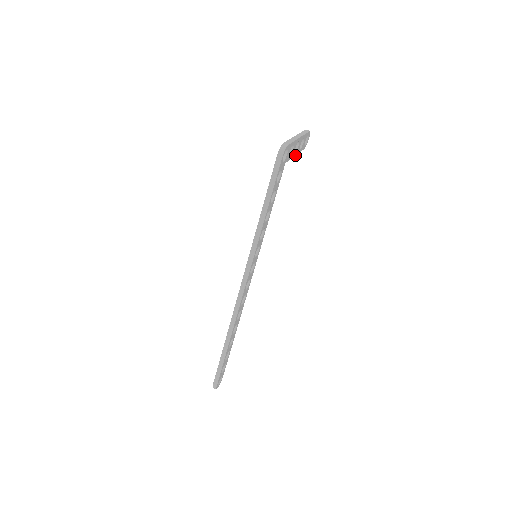
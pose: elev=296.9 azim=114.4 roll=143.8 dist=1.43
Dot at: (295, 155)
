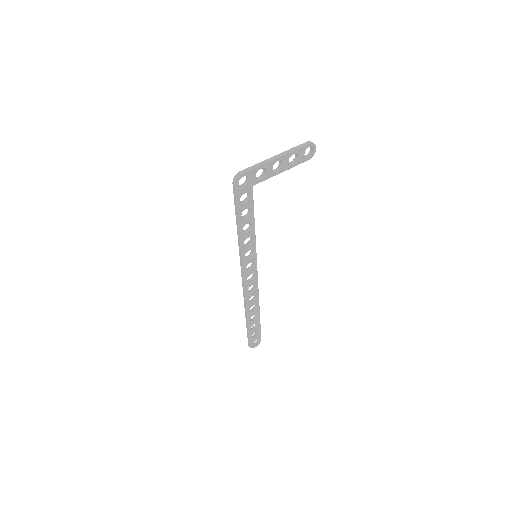
Dot at: (281, 172)
